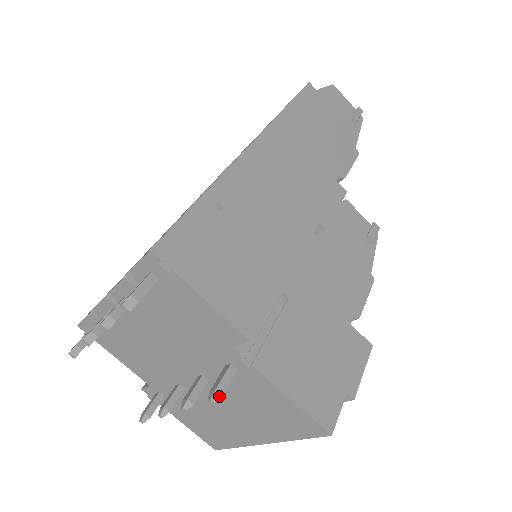
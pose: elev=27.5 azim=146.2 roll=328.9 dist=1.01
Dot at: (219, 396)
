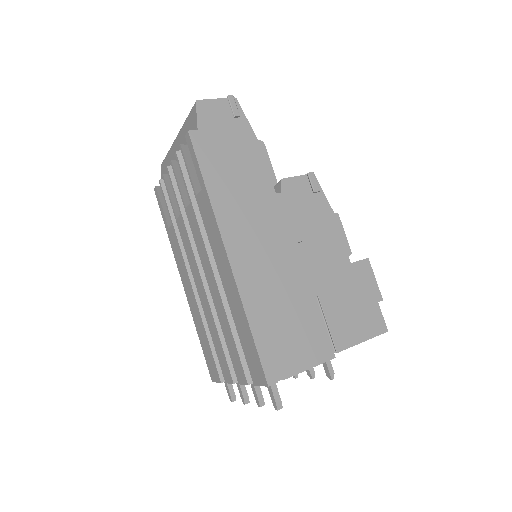
Dot at: (333, 375)
